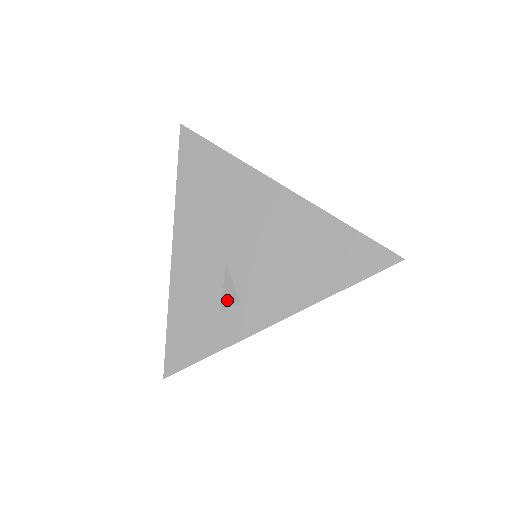
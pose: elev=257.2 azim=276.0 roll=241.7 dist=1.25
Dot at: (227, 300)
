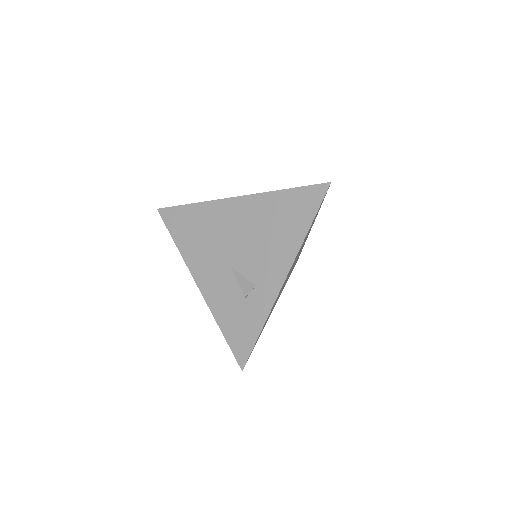
Dot at: (246, 289)
